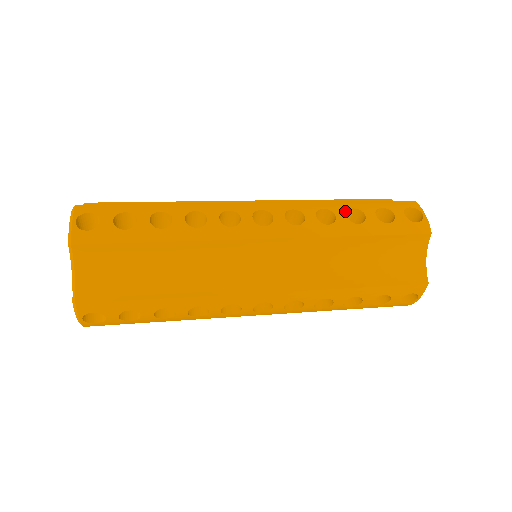
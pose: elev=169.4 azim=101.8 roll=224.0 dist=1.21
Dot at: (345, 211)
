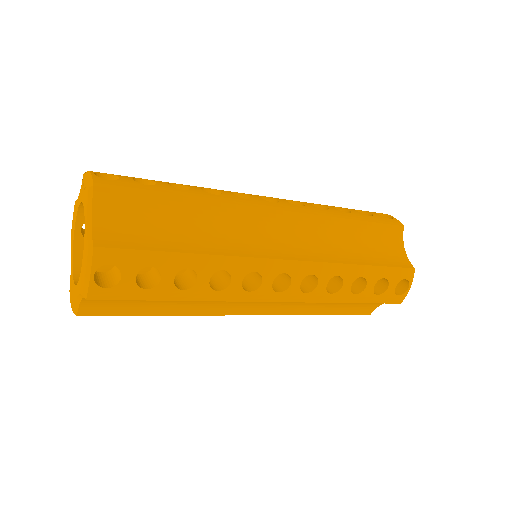
Dot at: (333, 206)
